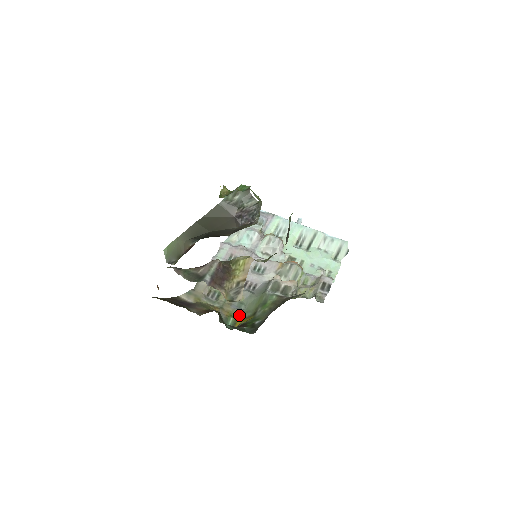
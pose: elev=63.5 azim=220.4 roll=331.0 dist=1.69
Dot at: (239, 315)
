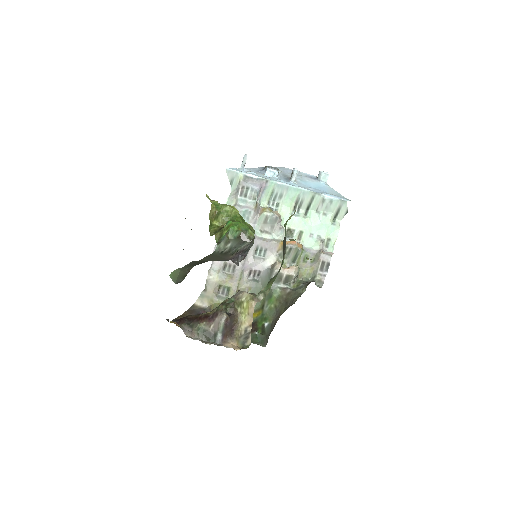
Dot at: occluded
